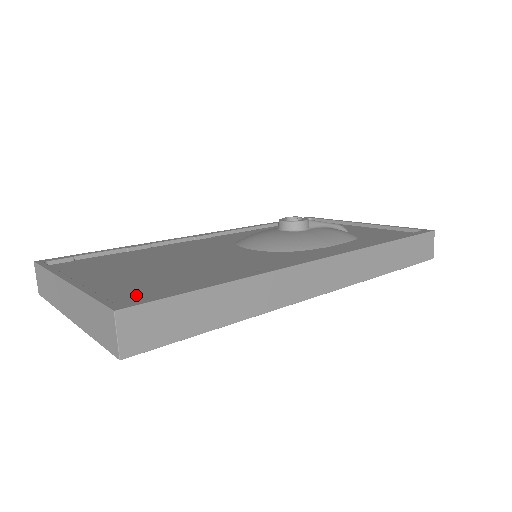
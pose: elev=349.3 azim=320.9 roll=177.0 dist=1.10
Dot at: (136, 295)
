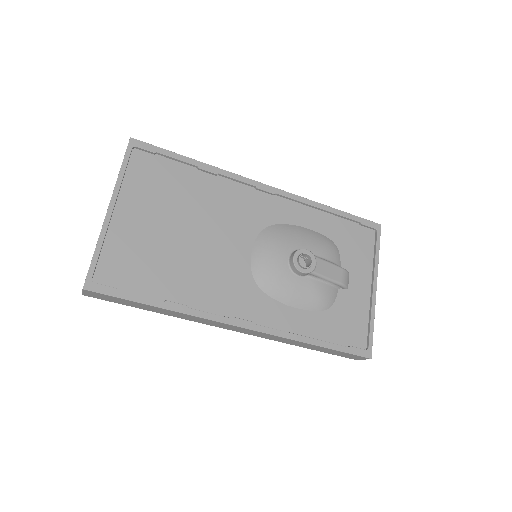
Dot at: (117, 269)
